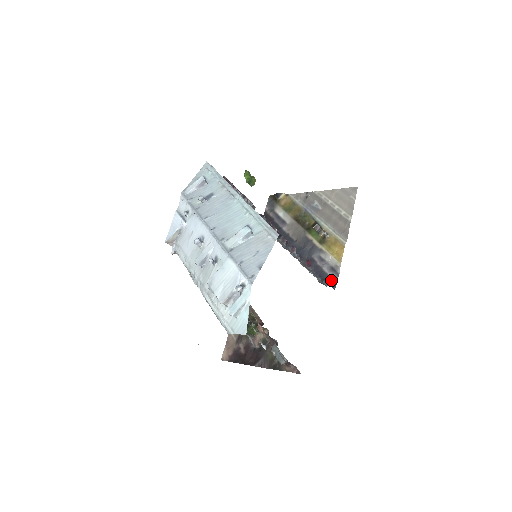
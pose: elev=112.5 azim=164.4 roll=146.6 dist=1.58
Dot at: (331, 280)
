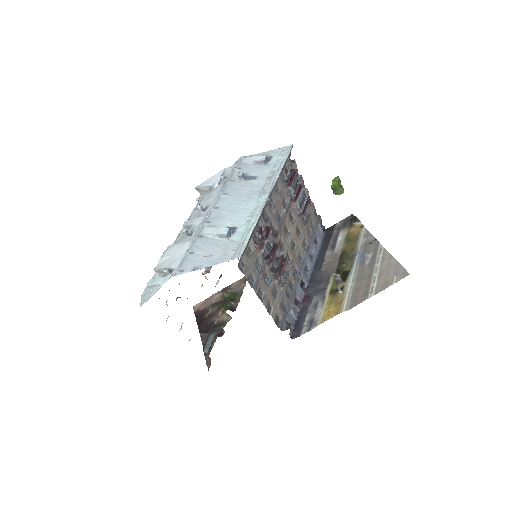
Dot at: (300, 329)
